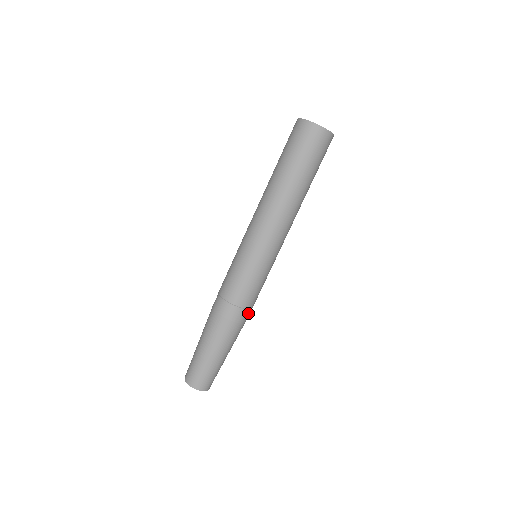
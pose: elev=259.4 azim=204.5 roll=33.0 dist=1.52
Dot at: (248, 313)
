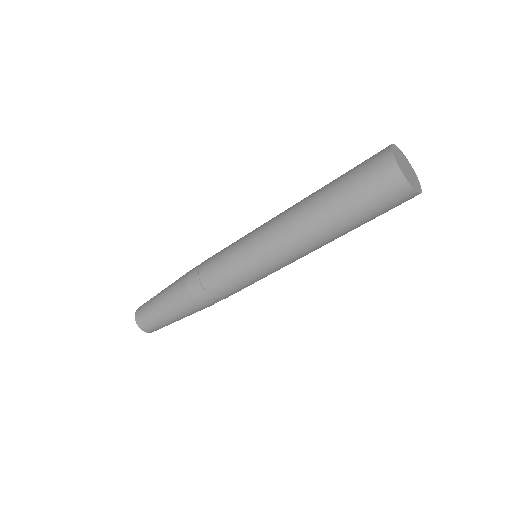
Dot at: occluded
